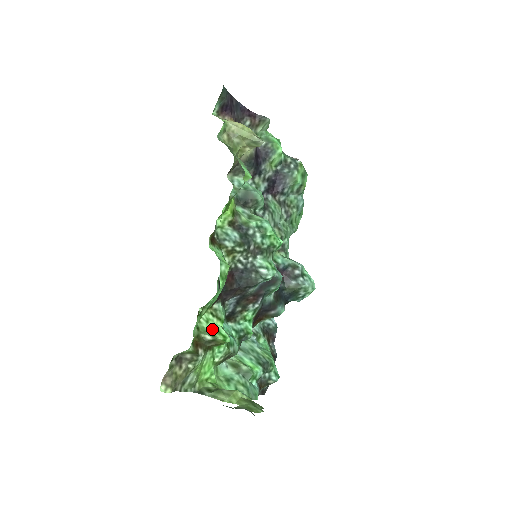
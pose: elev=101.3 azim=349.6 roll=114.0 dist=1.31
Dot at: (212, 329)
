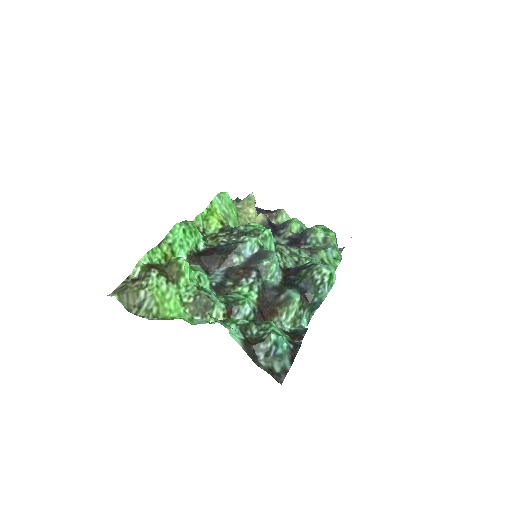
Dot at: occluded
